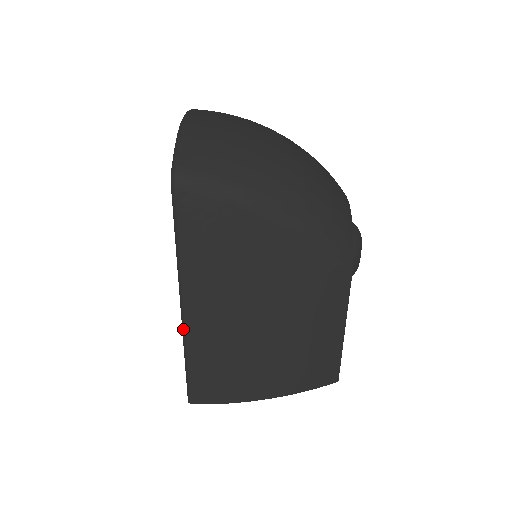
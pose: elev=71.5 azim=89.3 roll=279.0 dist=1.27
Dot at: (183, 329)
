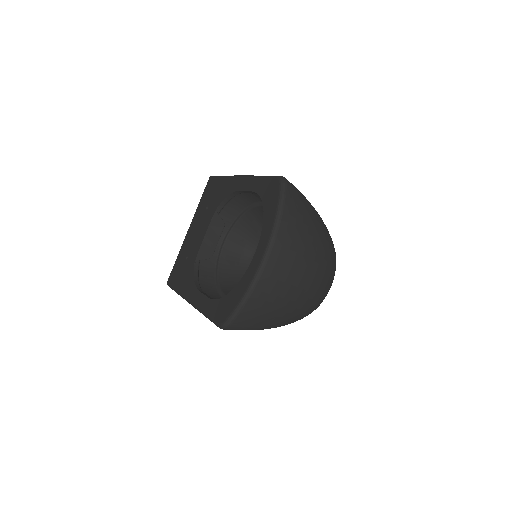
Dot at: occluded
